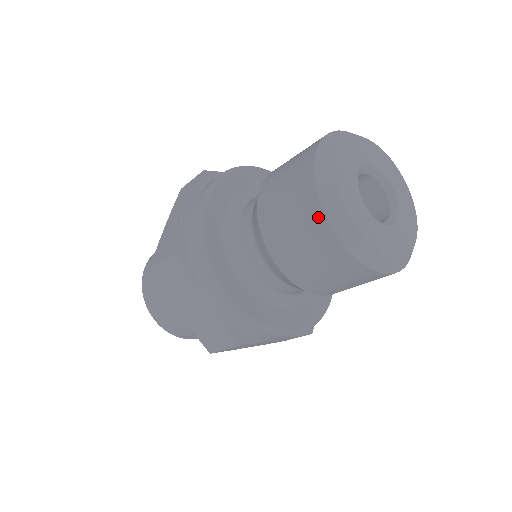
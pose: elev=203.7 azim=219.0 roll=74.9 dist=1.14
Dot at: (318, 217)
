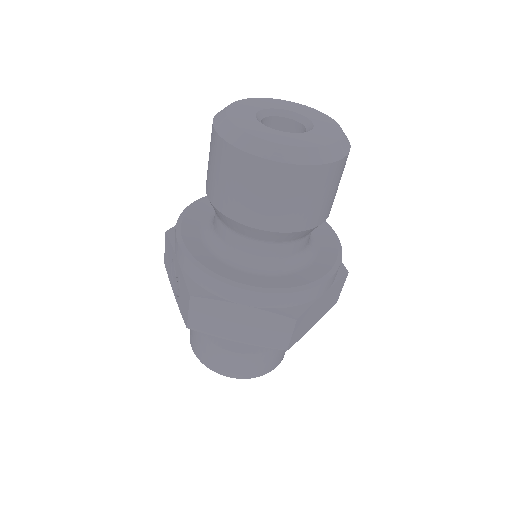
Dot at: (253, 163)
